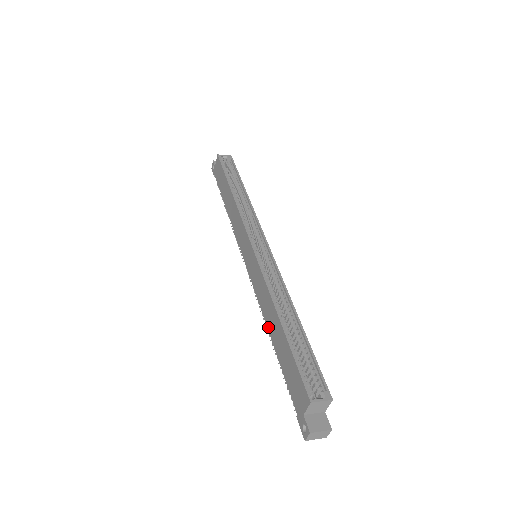
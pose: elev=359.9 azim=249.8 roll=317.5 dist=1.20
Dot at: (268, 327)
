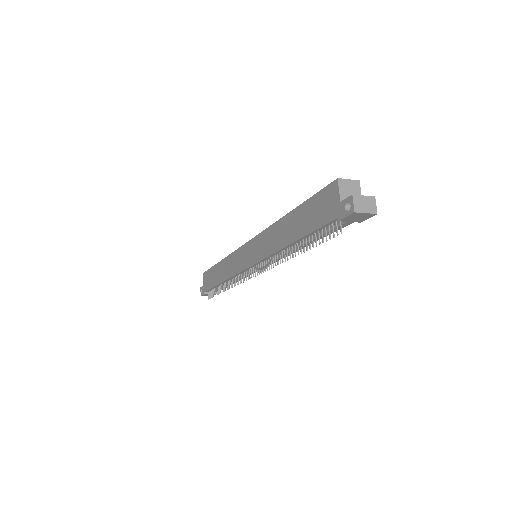
Dot at: (284, 244)
